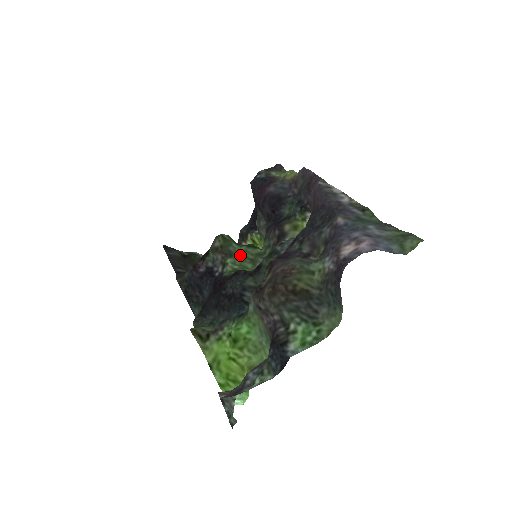
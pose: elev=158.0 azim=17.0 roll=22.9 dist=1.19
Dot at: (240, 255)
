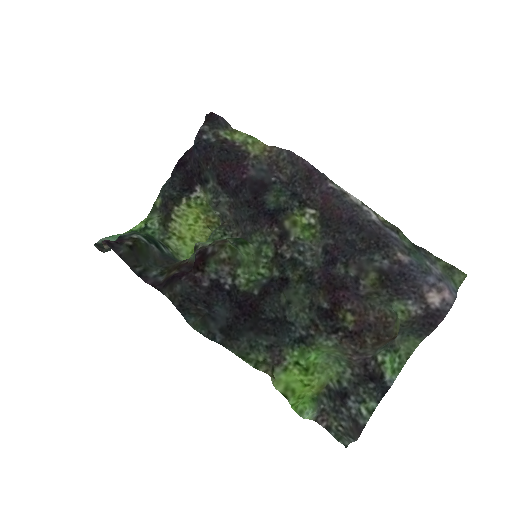
Dot at: (246, 261)
